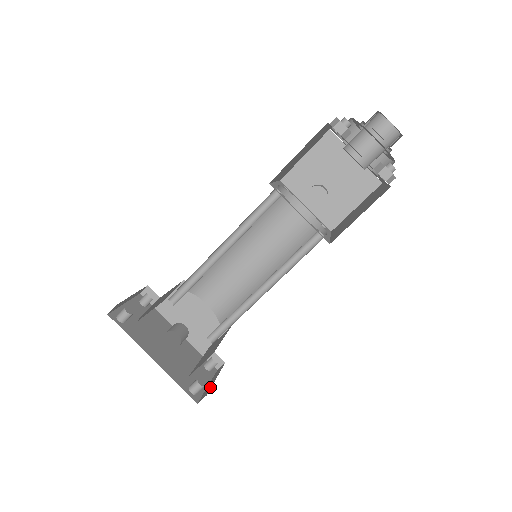
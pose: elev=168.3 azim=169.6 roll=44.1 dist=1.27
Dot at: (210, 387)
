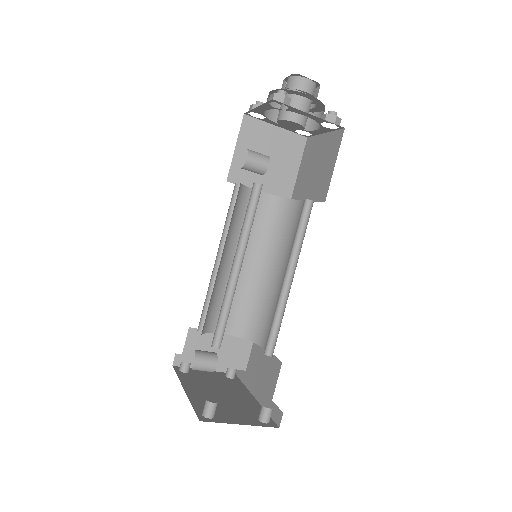
Dot at: occluded
